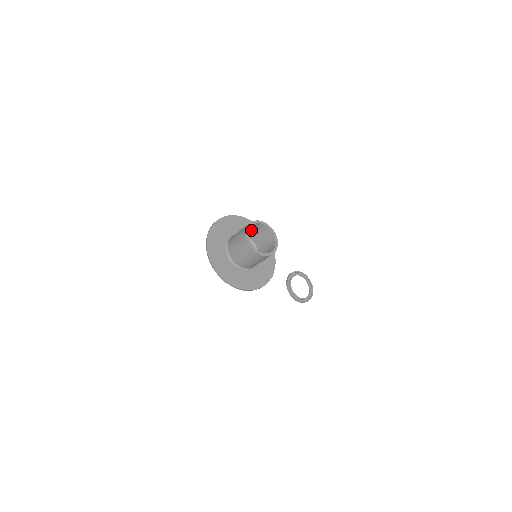
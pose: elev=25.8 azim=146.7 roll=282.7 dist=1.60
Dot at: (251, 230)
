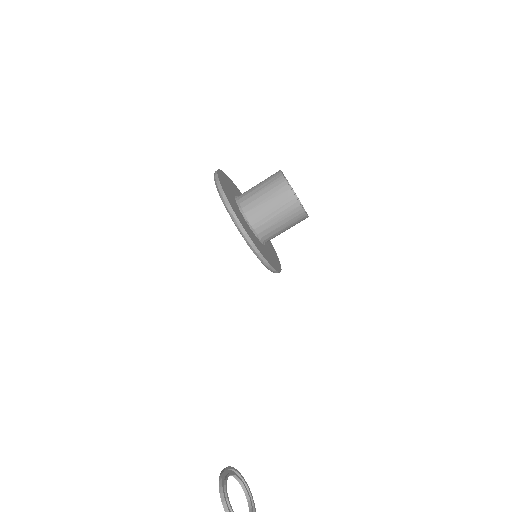
Dot at: occluded
